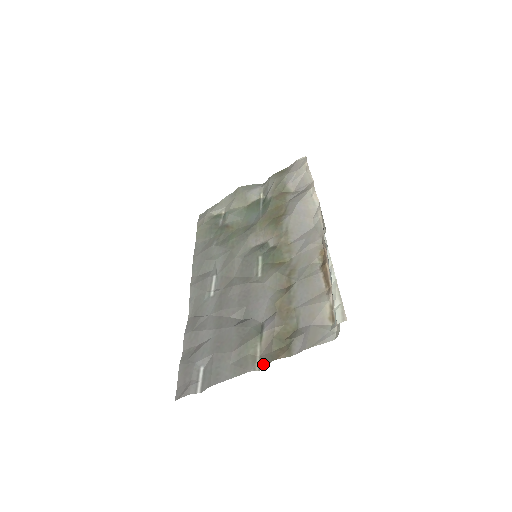
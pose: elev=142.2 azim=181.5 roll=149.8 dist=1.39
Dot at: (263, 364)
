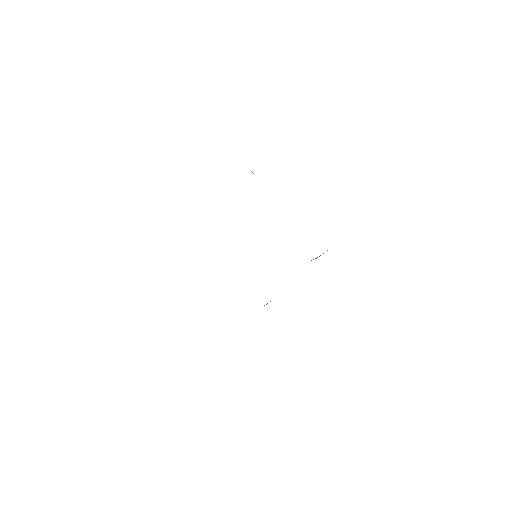
Dot at: occluded
